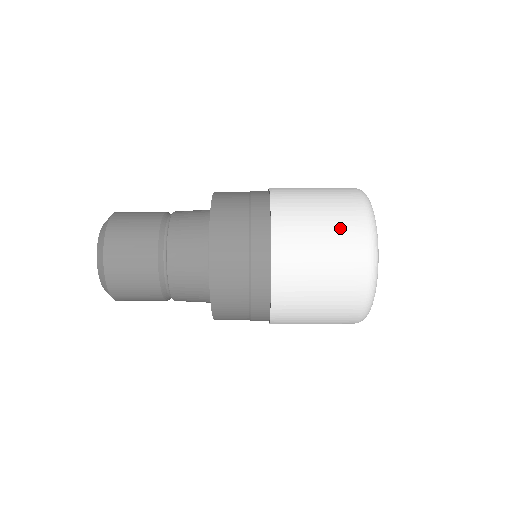
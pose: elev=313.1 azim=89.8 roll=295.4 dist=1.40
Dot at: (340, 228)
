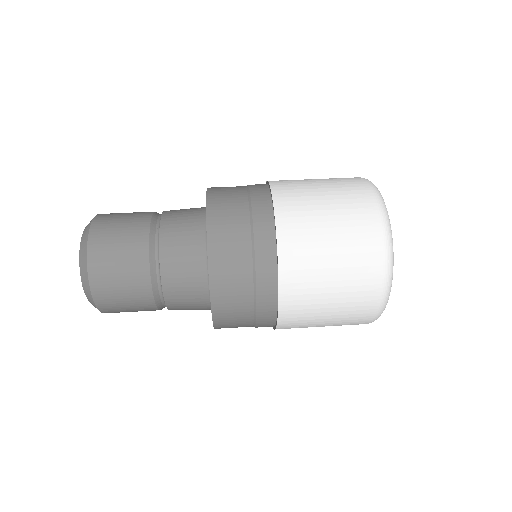
Dot at: (354, 262)
